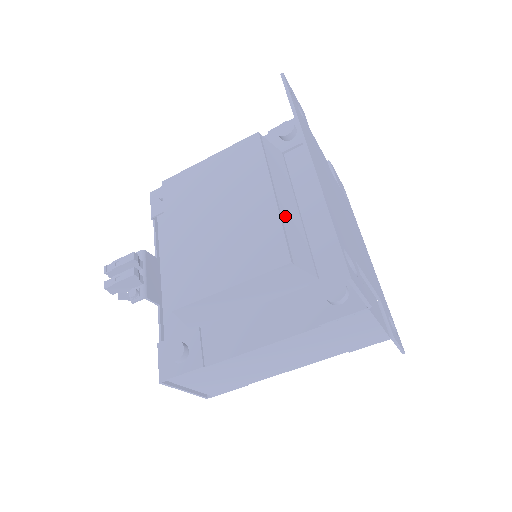
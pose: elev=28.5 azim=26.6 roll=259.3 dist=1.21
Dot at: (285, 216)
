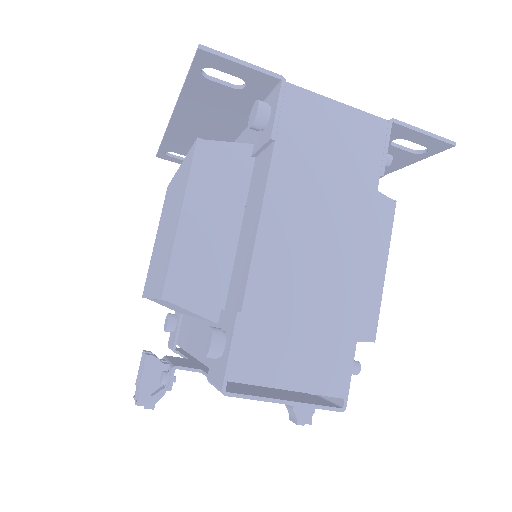
Dot at: occluded
